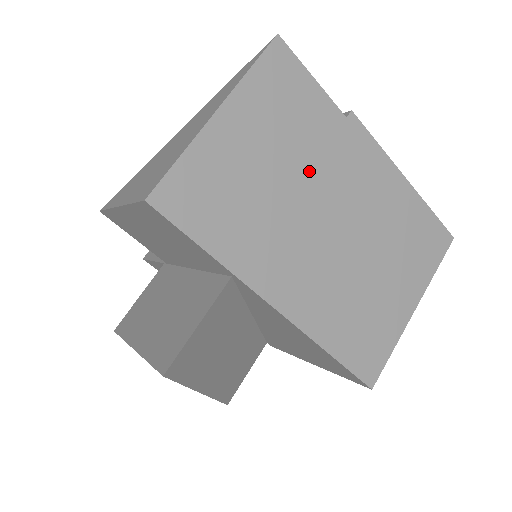
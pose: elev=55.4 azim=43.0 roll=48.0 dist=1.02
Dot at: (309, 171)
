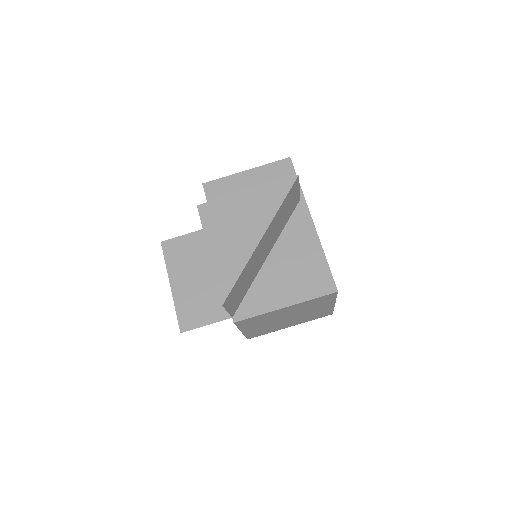
Dot at: occluded
